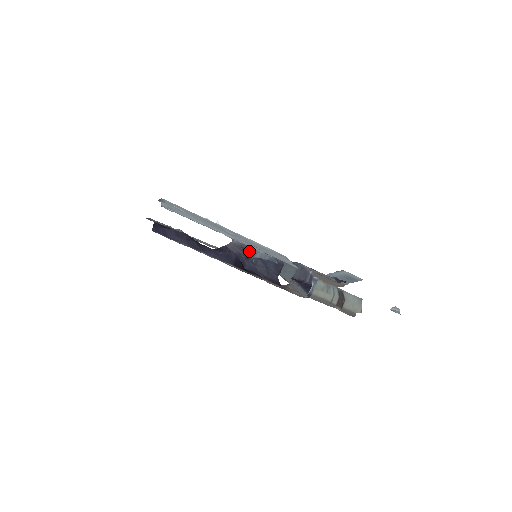
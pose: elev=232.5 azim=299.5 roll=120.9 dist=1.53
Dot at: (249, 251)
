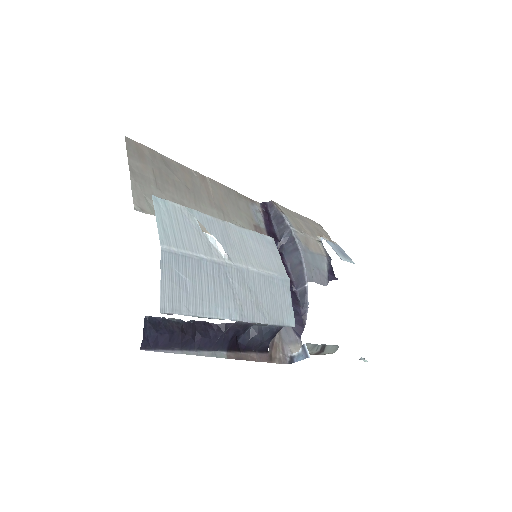
Dot at: (250, 325)
